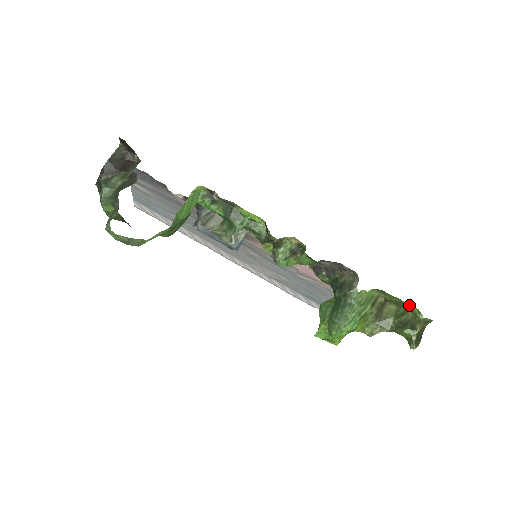
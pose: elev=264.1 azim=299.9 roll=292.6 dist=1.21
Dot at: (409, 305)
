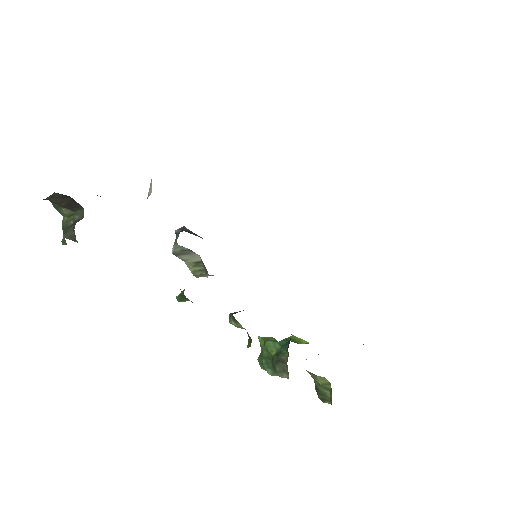
Dot at: occluded
